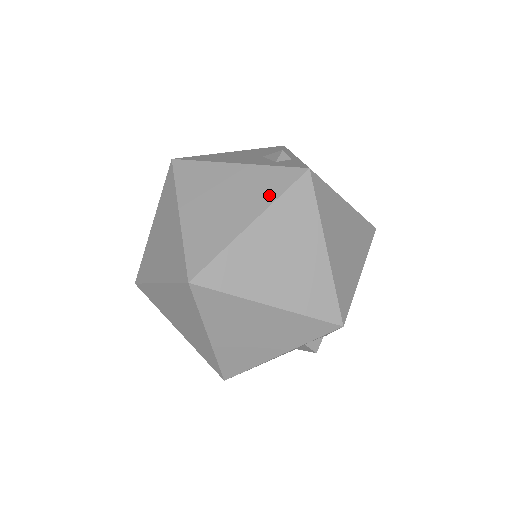
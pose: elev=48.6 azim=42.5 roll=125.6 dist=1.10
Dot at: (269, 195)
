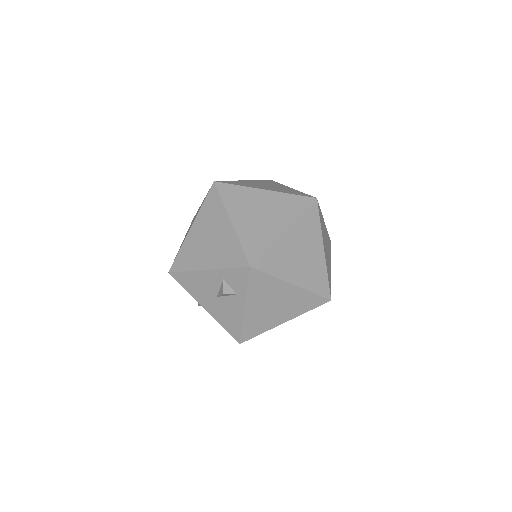
Dot at: (287, 192)
